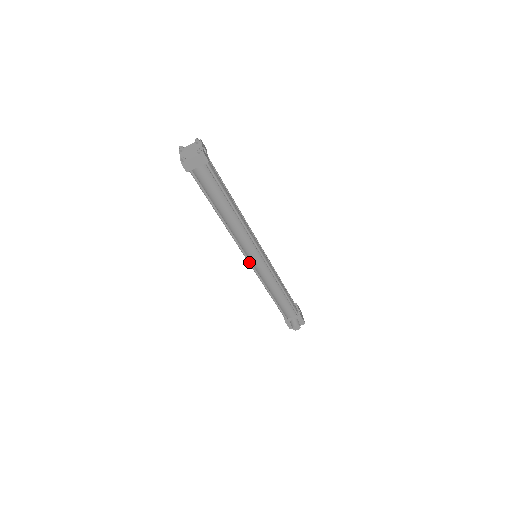
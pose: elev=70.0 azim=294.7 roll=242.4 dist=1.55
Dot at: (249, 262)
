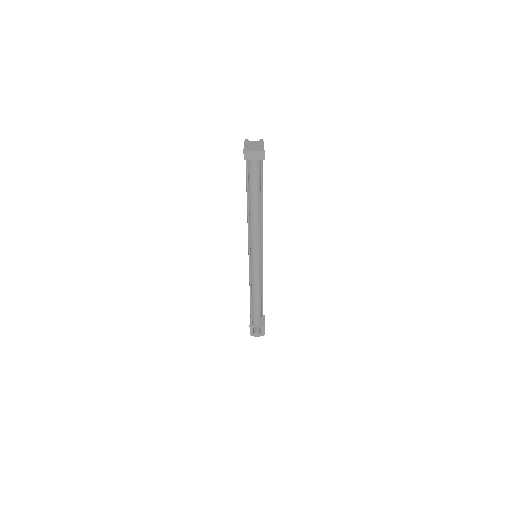
Dot at: (249, 258)
